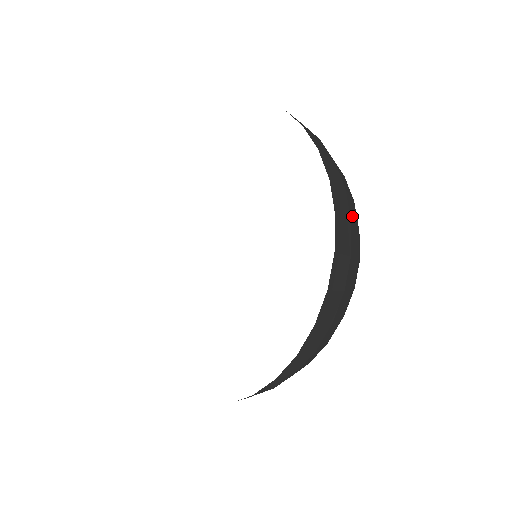
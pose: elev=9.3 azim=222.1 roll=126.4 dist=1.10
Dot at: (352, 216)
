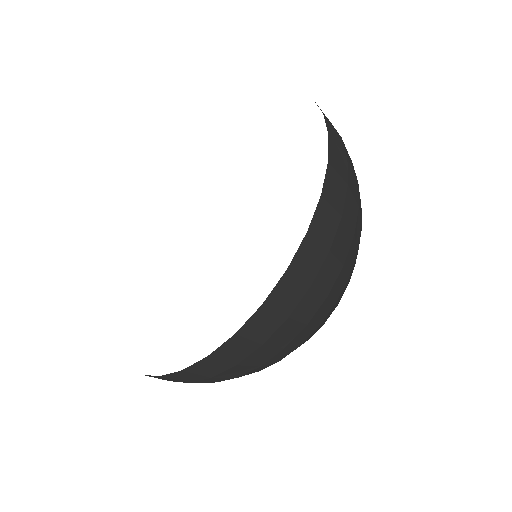
Dot at: (347, 214)
